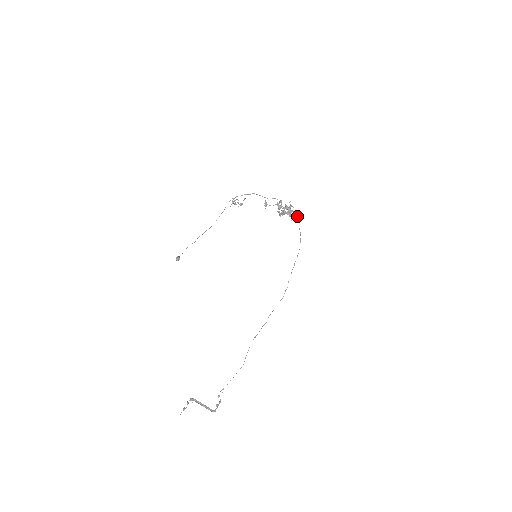
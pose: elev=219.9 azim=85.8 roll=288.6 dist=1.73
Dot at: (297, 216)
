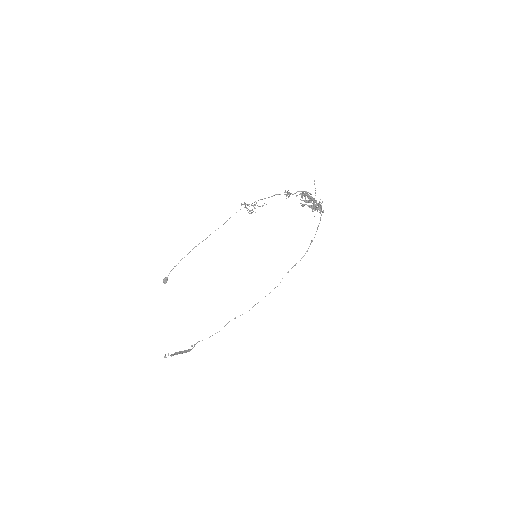
Dot at: occluded
